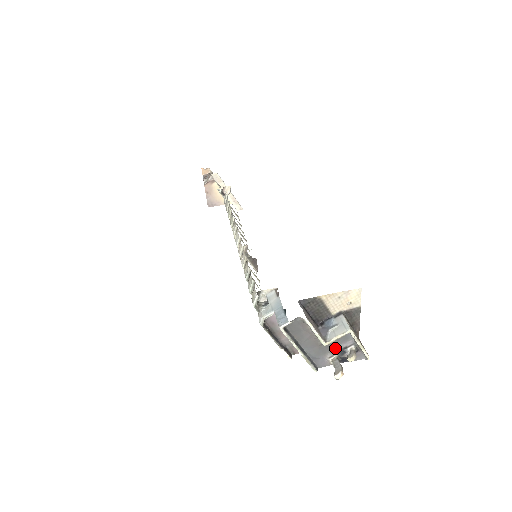
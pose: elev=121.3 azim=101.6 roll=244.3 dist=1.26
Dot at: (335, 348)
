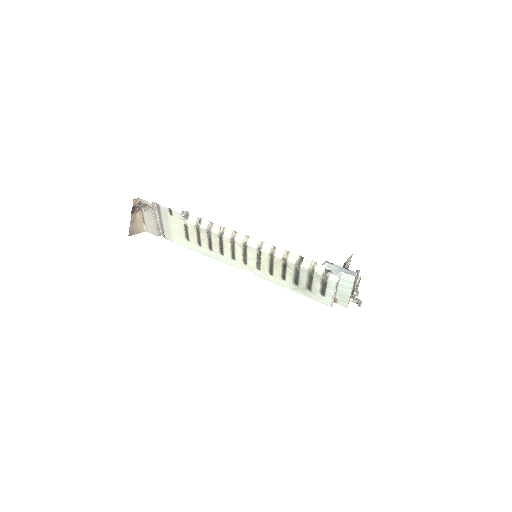
Dot at: (352, 291)
